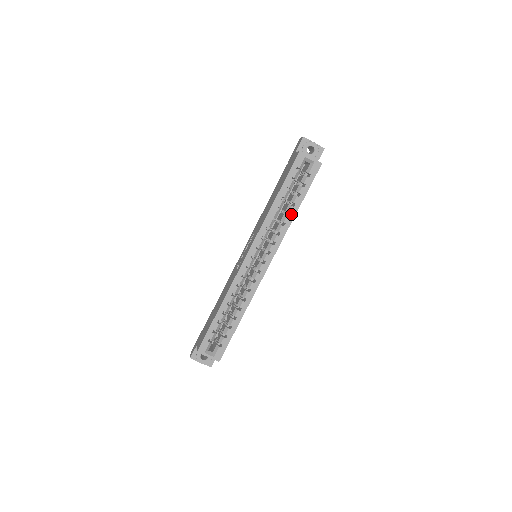
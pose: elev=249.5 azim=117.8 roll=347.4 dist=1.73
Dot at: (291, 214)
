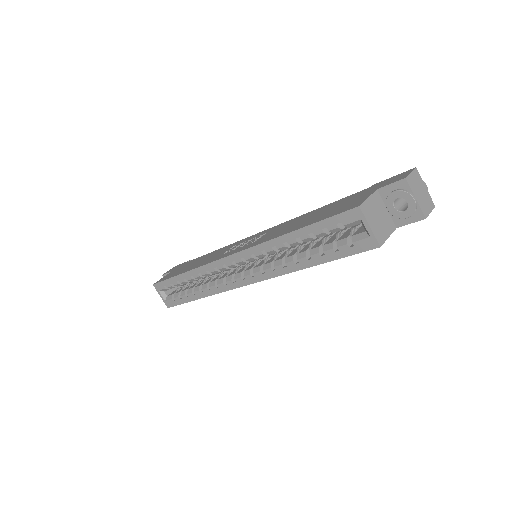
Dot at: (299, 264)
